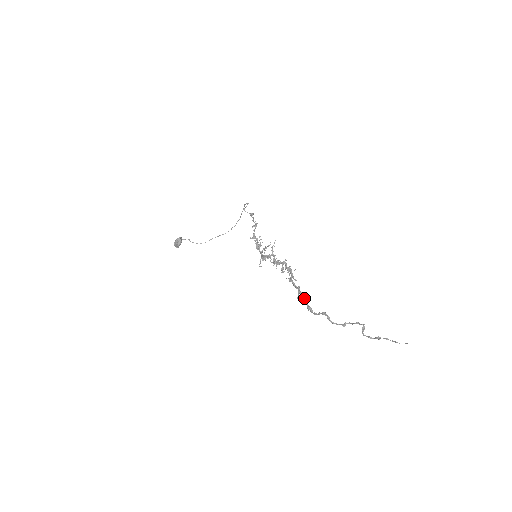
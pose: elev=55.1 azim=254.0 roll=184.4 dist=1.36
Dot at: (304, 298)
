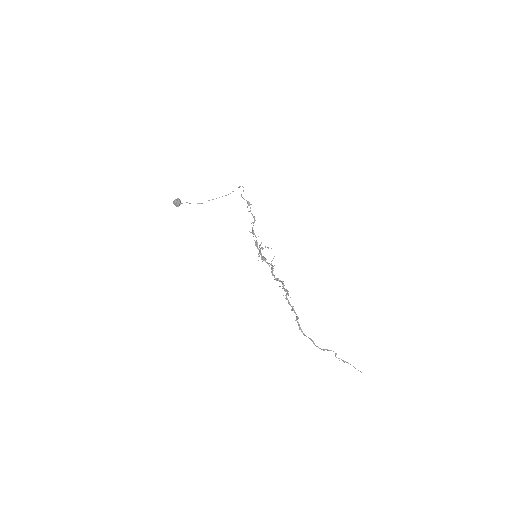
Dot at: occluded
